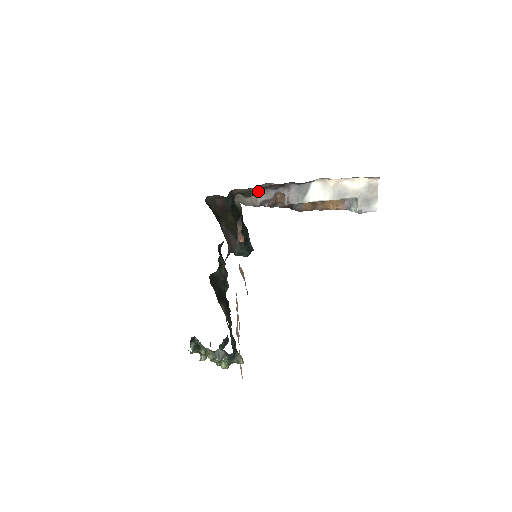
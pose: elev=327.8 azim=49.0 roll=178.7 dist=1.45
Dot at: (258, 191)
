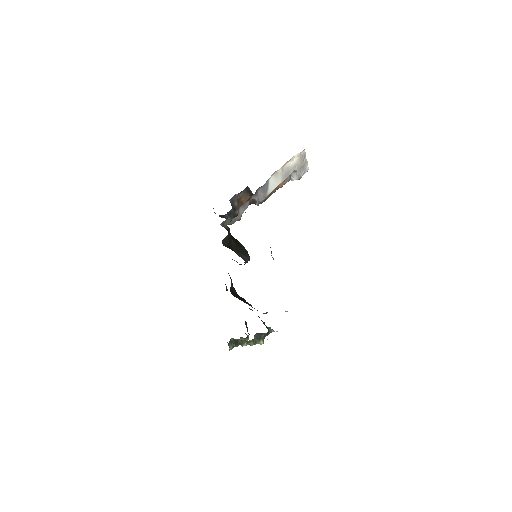
Dot at: (239, 209)
